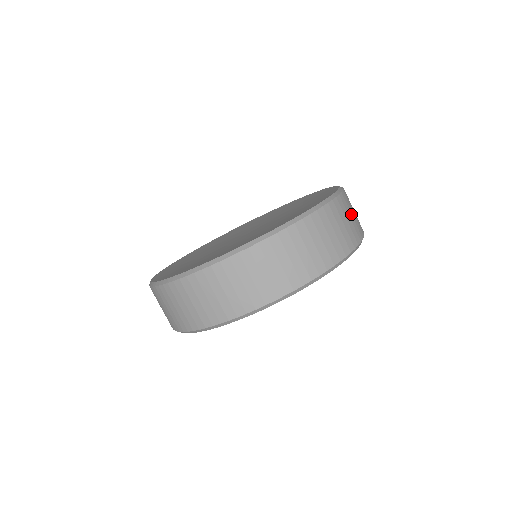
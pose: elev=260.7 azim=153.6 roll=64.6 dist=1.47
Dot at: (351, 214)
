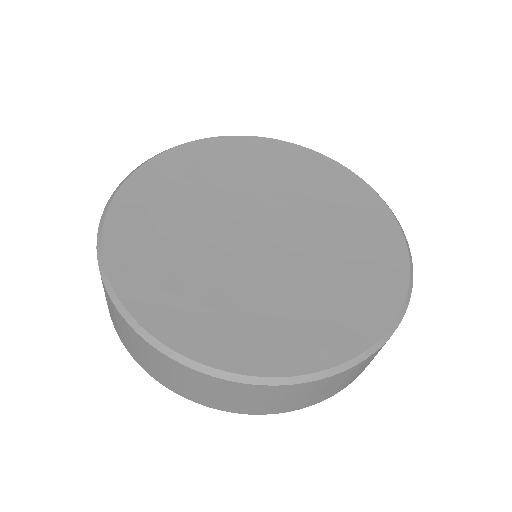
Dot at: occluded
